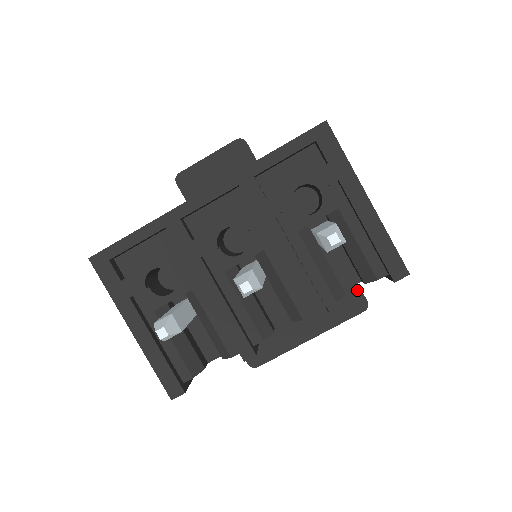
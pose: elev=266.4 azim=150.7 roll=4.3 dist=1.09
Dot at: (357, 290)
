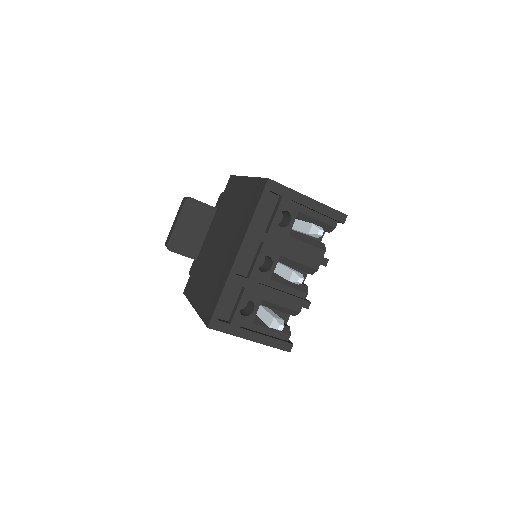
Dot at: occluded
